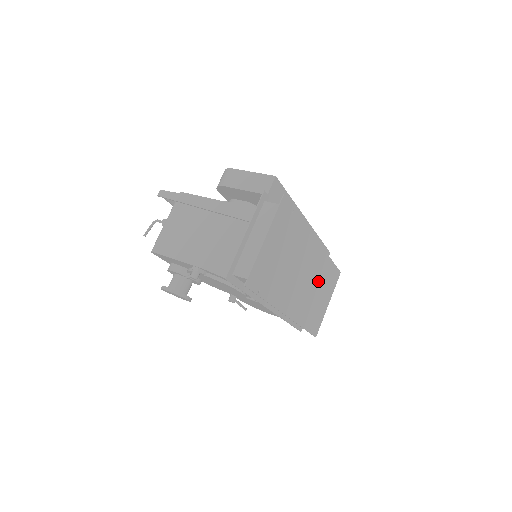
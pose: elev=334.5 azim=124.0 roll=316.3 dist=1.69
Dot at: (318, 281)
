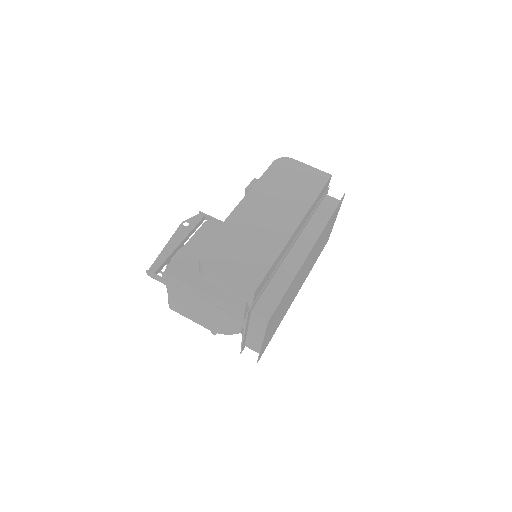
Dot at: (320, 242)
